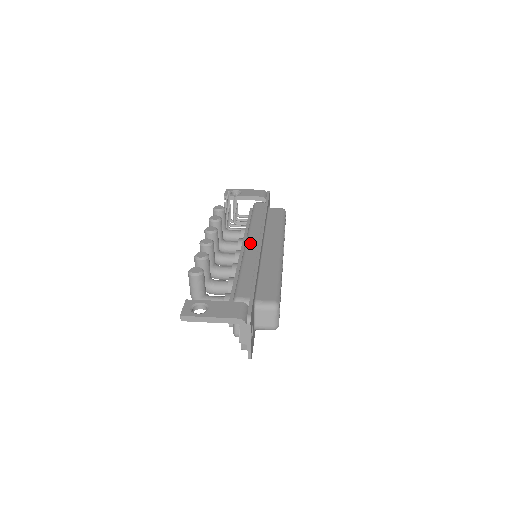
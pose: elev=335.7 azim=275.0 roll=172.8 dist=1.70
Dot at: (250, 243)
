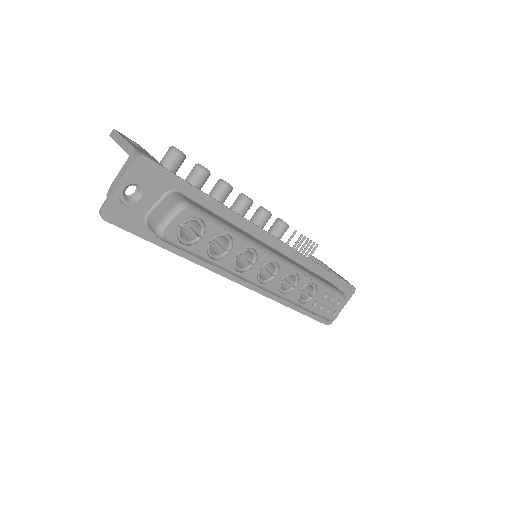
Dot at: occluded
